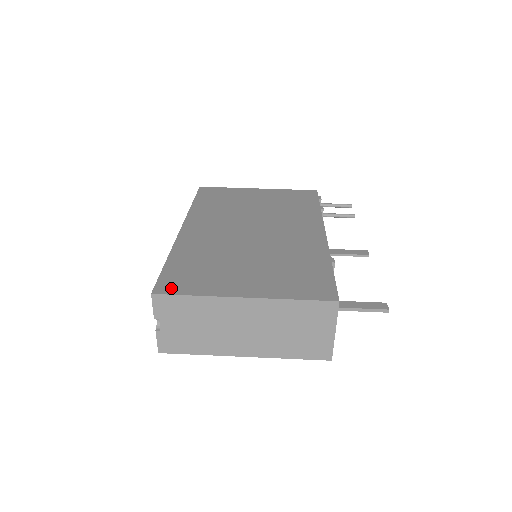
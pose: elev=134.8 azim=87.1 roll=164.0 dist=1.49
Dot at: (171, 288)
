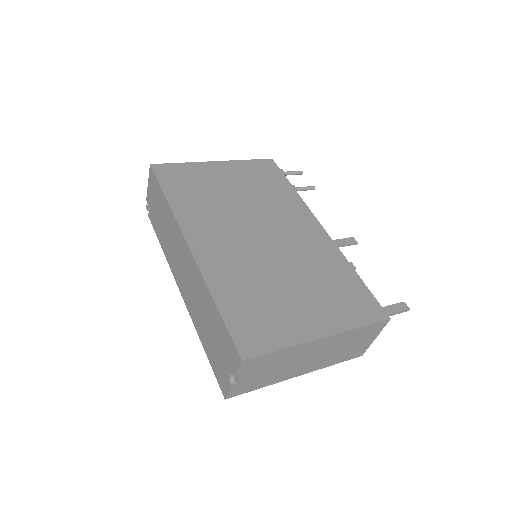
Dot at: (254, 346)
